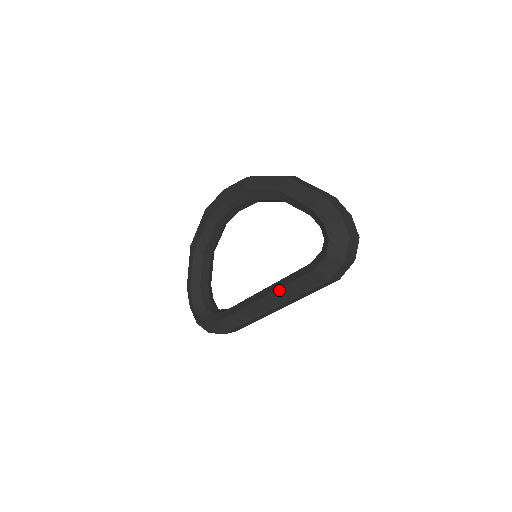
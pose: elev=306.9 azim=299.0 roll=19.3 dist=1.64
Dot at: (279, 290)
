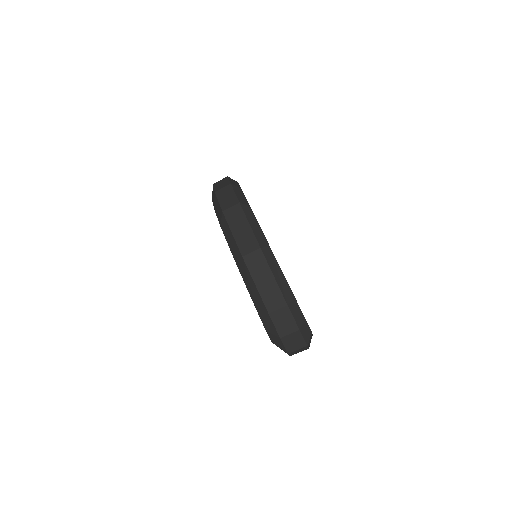
Dot at: occluded
